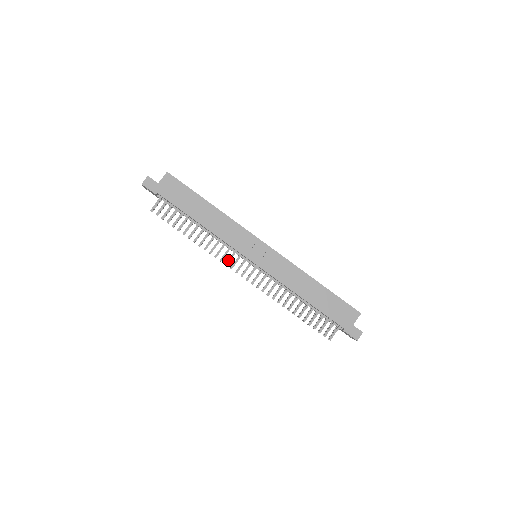
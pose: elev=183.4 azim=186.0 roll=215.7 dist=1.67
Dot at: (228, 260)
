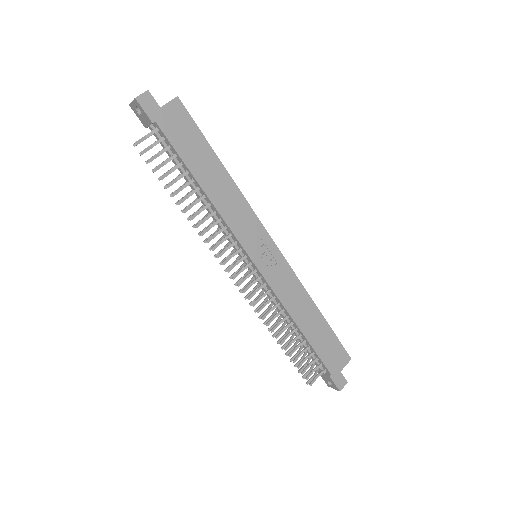
Dot at: (222, 251)
